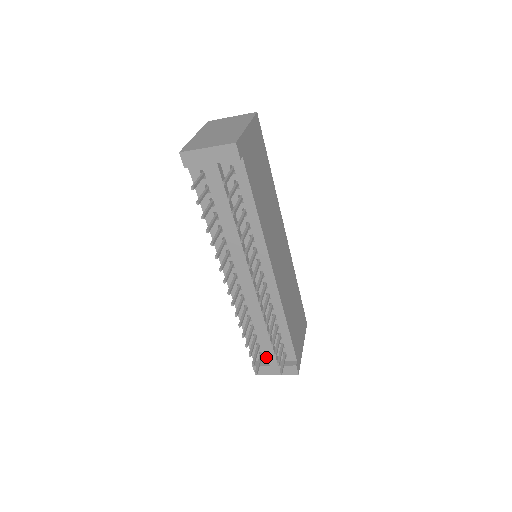
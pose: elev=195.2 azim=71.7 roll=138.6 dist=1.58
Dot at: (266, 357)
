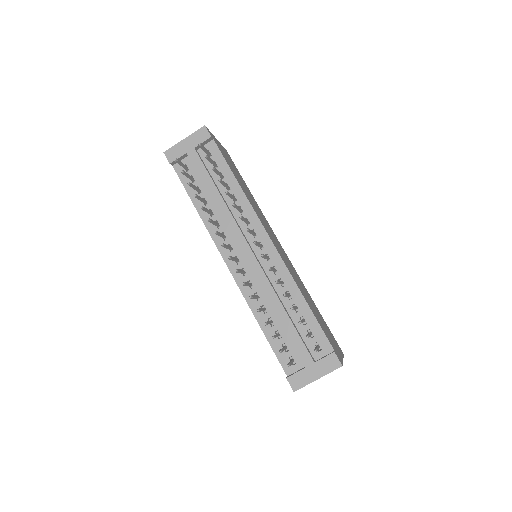
Dot at: (299, 362)
